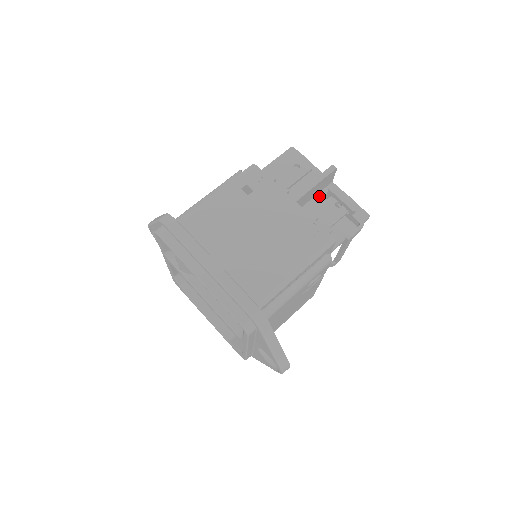
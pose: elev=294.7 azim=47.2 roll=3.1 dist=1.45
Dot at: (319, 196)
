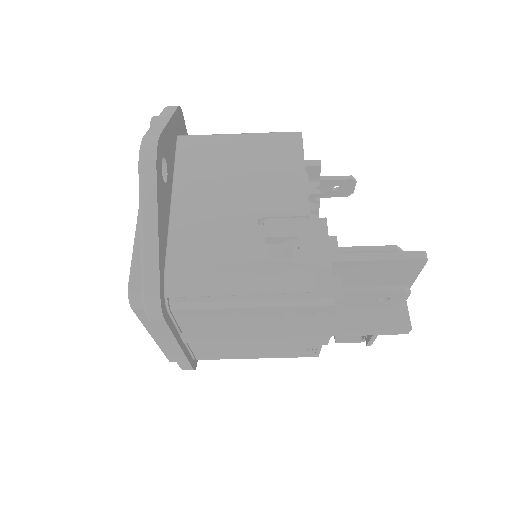
Dot at: occluded
